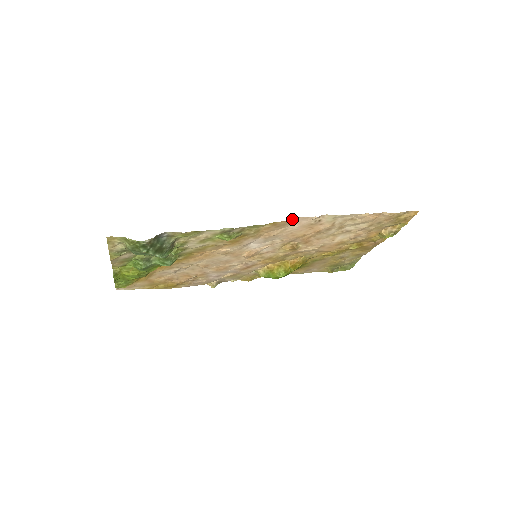
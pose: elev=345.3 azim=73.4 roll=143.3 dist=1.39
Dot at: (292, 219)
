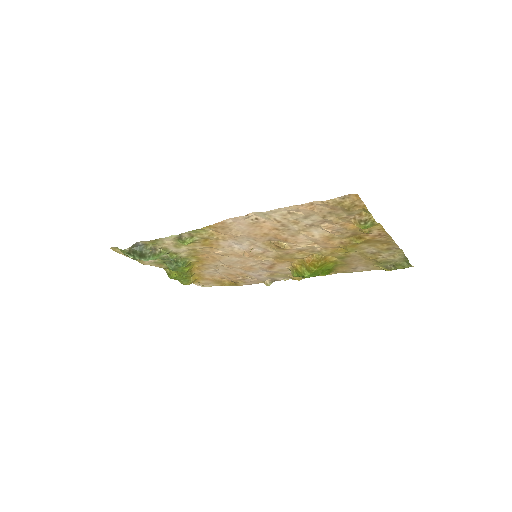
Dot at: (224, 221)
